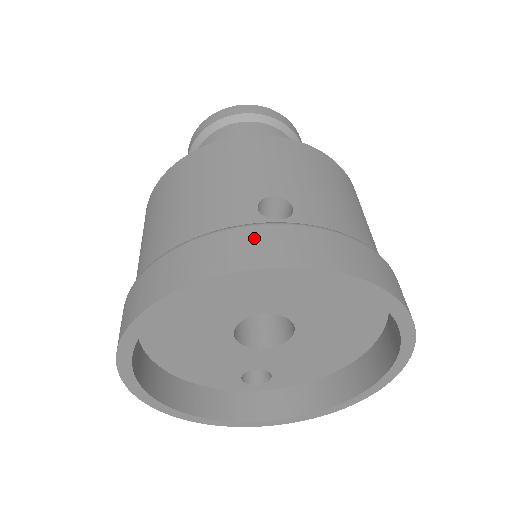
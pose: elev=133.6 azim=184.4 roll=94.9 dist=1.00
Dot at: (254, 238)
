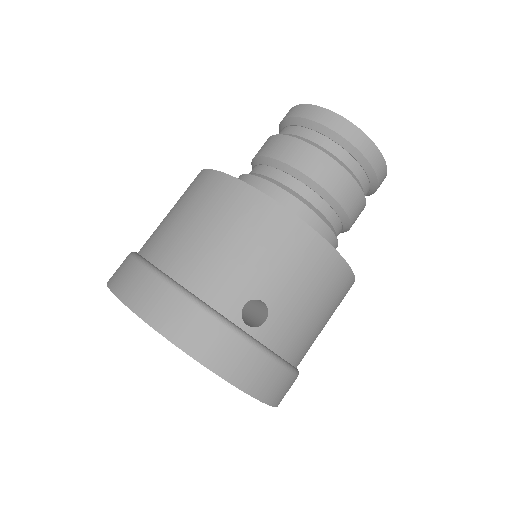
Dot at: (217, 337)
